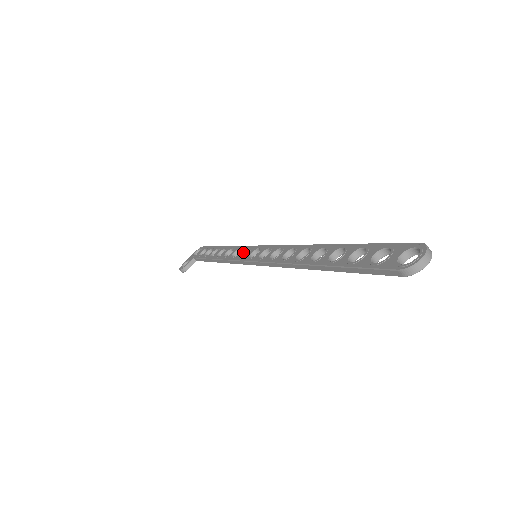
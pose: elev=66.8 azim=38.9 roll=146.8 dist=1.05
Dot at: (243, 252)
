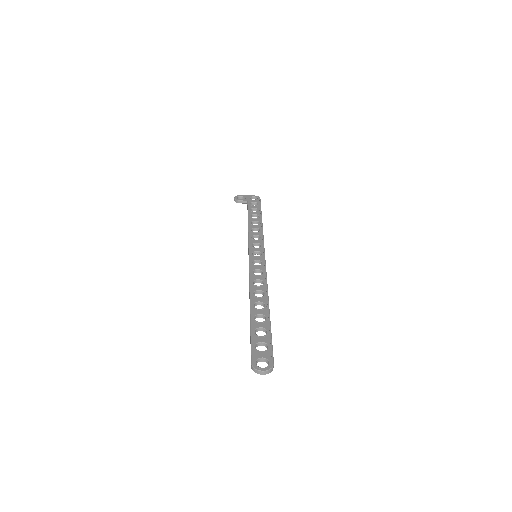
Dot at: (257, 243)
